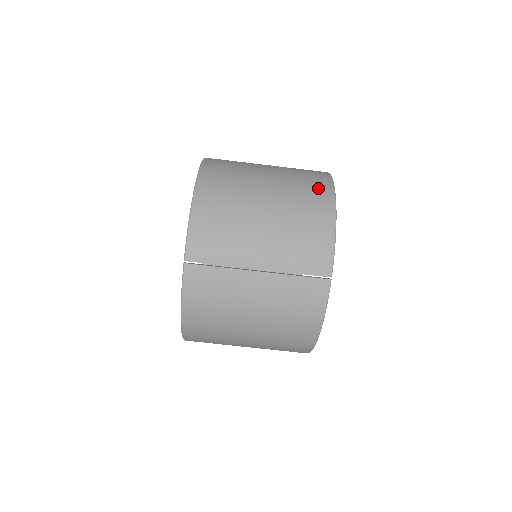
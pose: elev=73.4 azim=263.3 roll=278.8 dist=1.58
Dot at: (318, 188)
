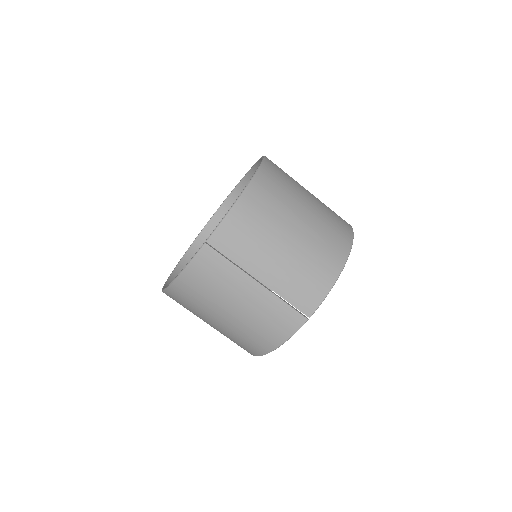
Dot at: (340, 241)
